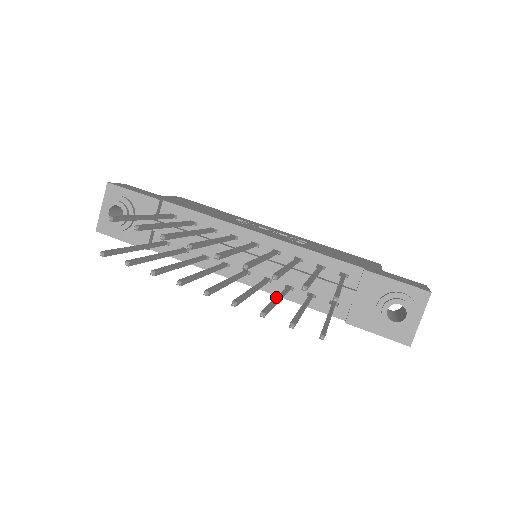
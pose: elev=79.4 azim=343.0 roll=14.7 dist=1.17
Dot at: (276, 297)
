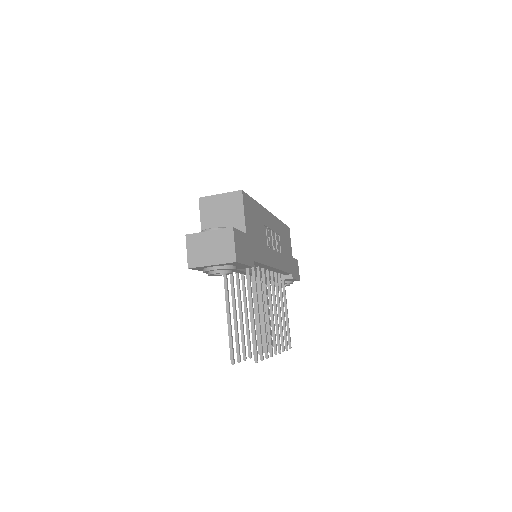
Dot at: occluded
